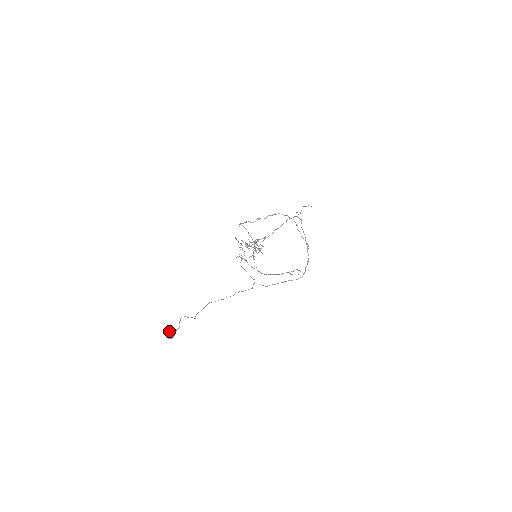
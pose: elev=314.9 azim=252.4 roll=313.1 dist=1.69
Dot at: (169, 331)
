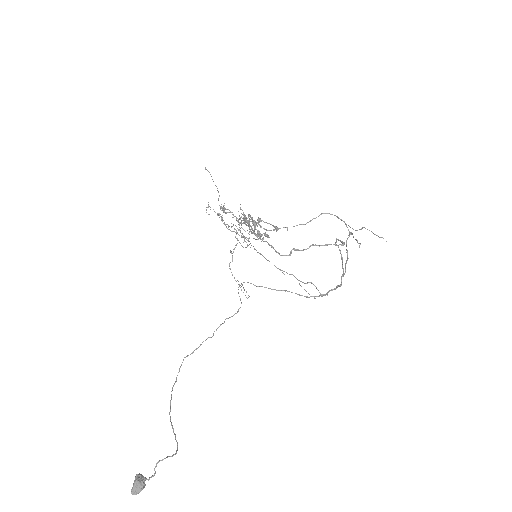
Dot at: (135, 482)
